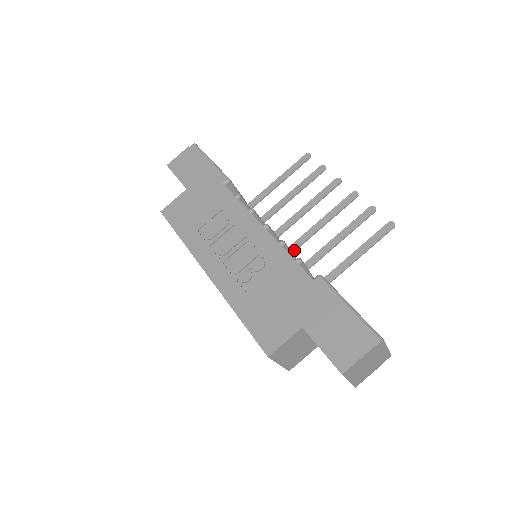
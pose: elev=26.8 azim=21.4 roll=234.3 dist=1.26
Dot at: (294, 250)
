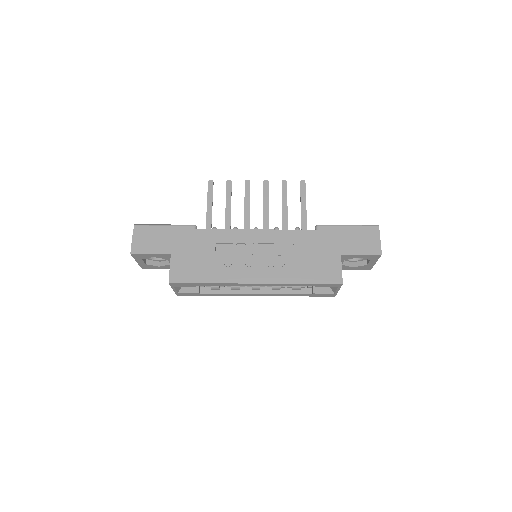
Dot at: occluded
